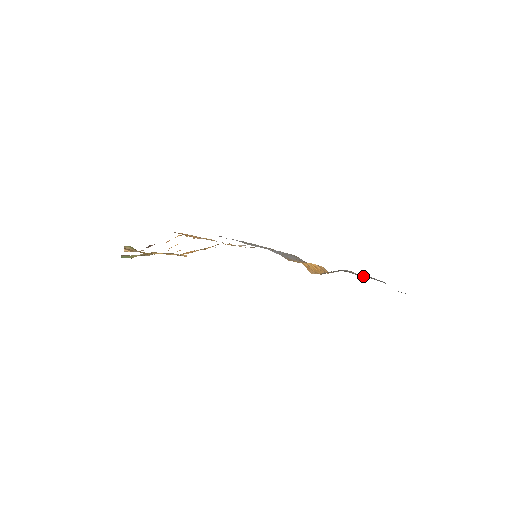
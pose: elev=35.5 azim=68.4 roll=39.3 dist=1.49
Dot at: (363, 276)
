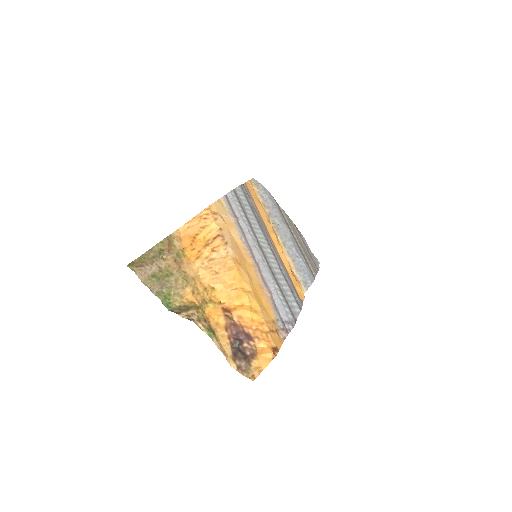
Dot at: occluded
